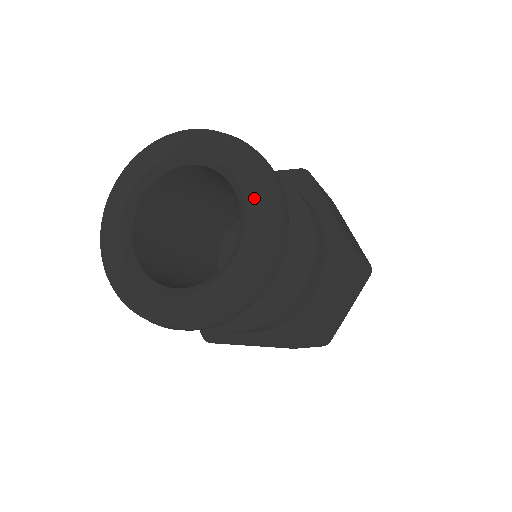
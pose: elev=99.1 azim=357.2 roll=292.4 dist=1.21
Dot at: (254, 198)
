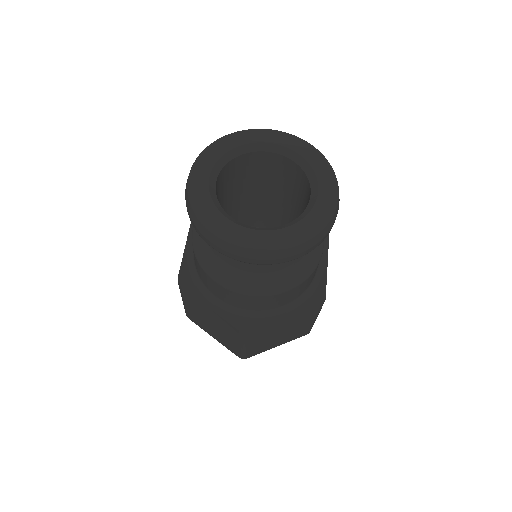
Dot at: (311, 156)
